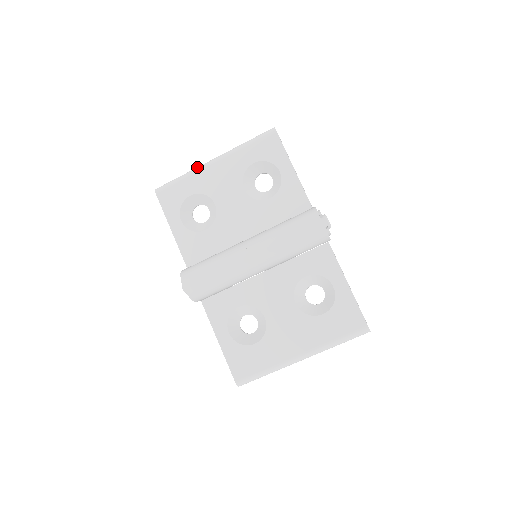
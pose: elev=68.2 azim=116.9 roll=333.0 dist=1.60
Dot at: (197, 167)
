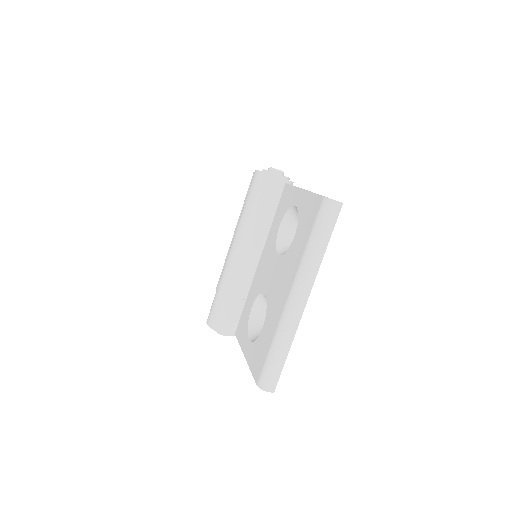
Dot at: occluded
